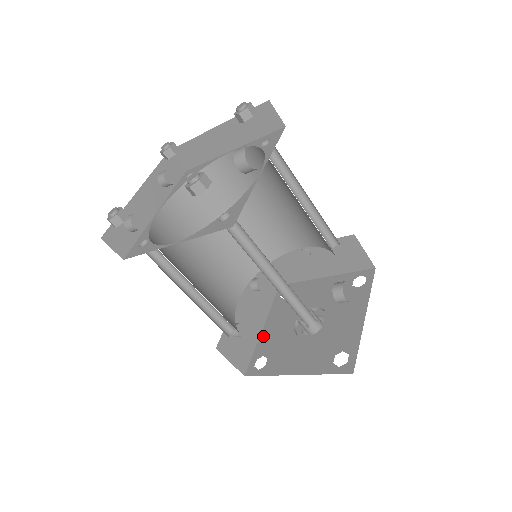
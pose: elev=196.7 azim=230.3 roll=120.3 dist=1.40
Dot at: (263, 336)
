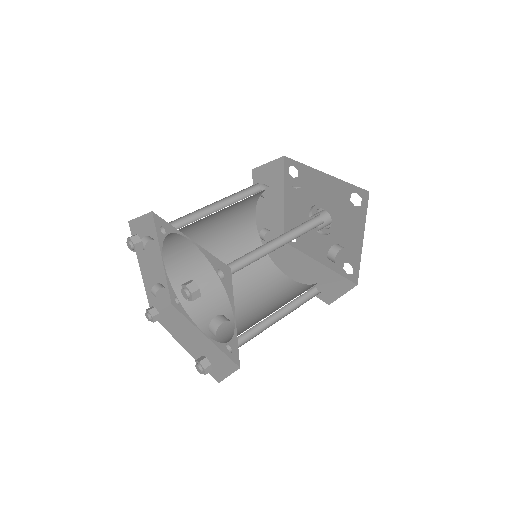
Dot at: (287, 212)
